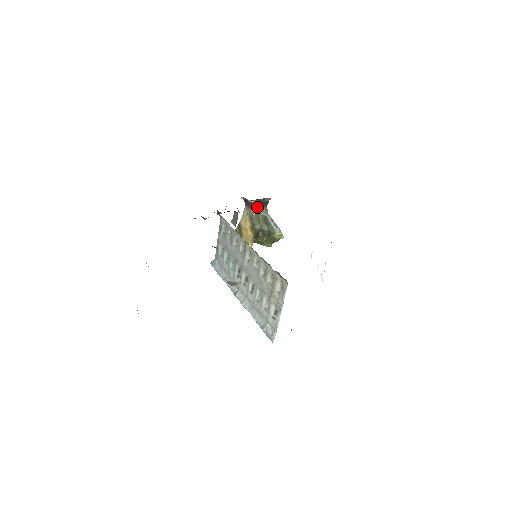
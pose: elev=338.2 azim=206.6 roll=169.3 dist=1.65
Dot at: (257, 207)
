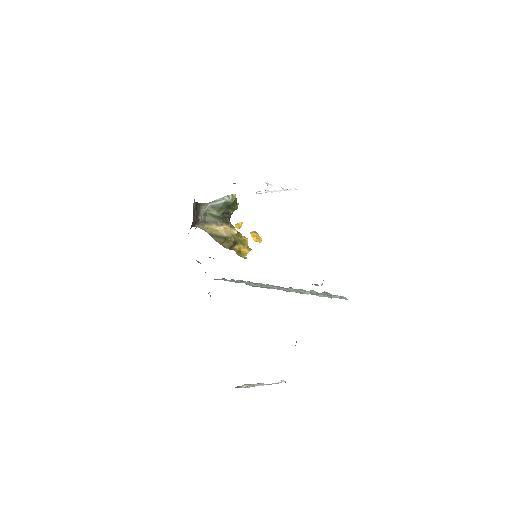
Dot at: (198, 214)
